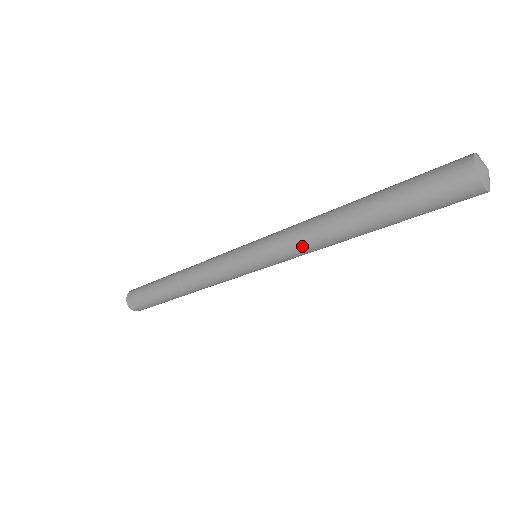
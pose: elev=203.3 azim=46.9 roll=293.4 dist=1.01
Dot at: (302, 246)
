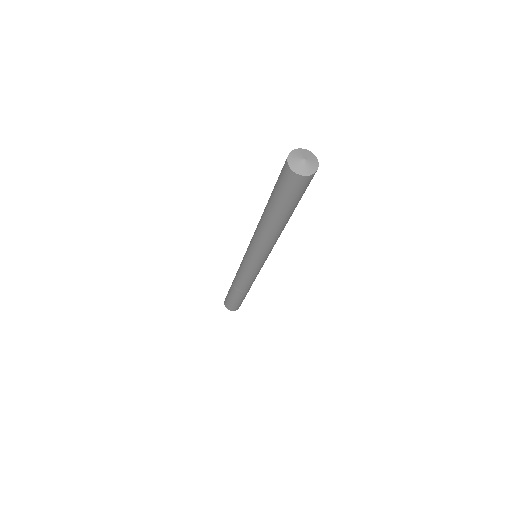
Dot at: (270, 246)
